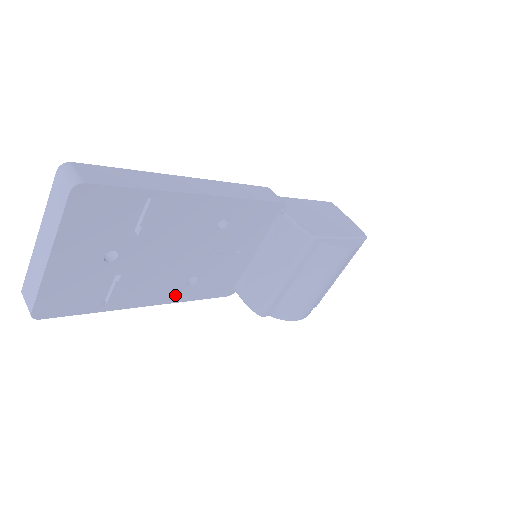
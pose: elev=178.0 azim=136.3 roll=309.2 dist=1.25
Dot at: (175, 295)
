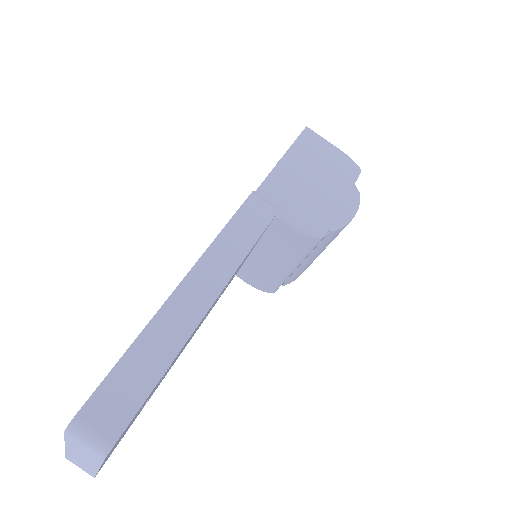
Dot at: occluded
